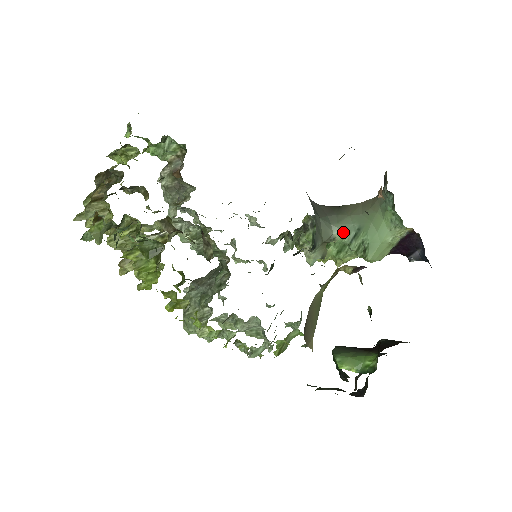
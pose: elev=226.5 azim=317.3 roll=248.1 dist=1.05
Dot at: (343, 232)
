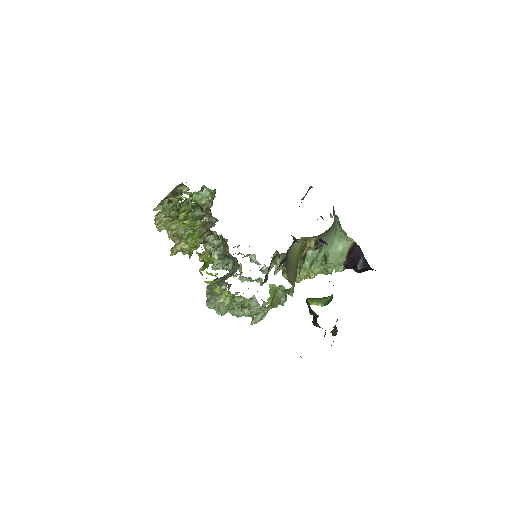
Dot at: occluded
